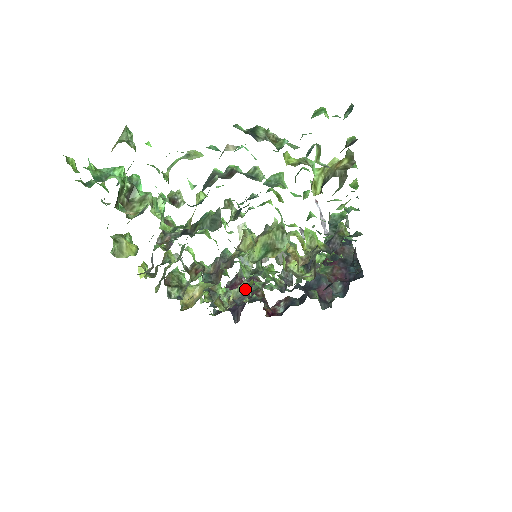
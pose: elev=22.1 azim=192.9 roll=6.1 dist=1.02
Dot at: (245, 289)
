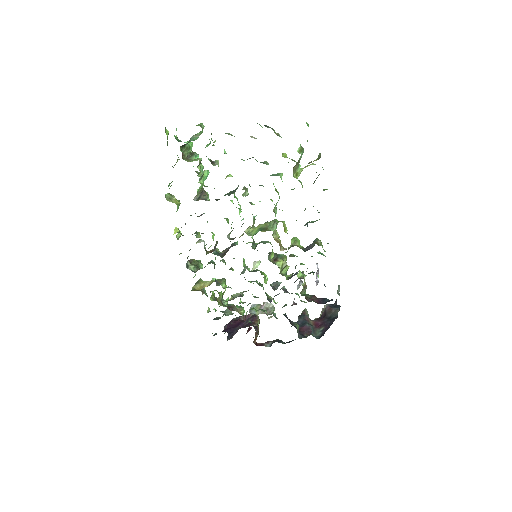
Dot at: (242, 293)
